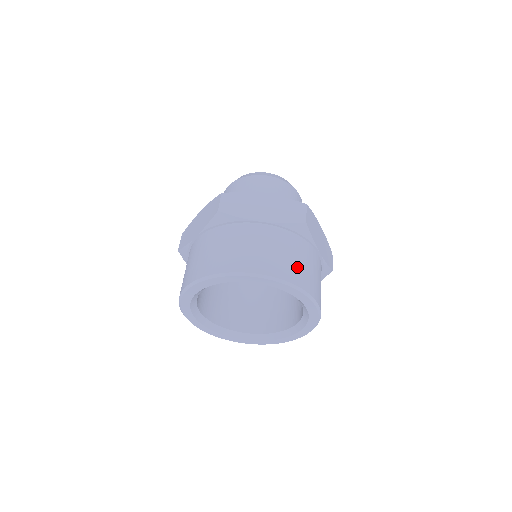
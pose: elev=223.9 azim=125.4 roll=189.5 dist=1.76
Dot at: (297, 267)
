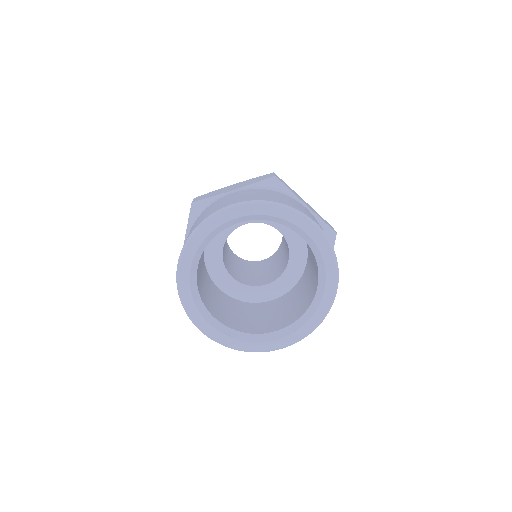
Dot at: (278, 198)
